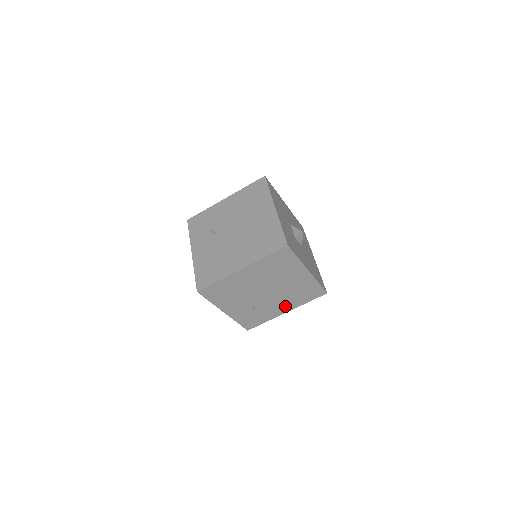
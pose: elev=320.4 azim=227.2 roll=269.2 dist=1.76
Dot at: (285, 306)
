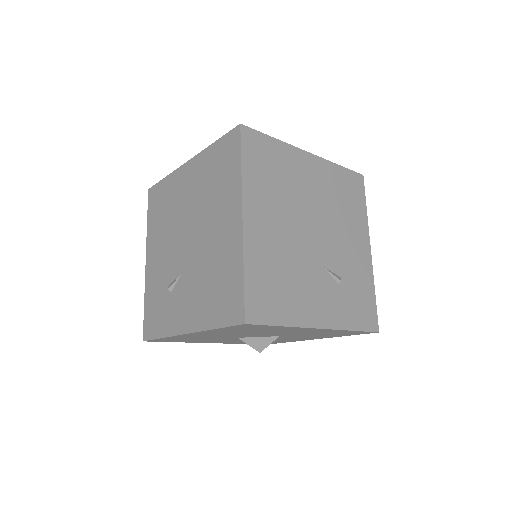
Dot at: (357, 240)
